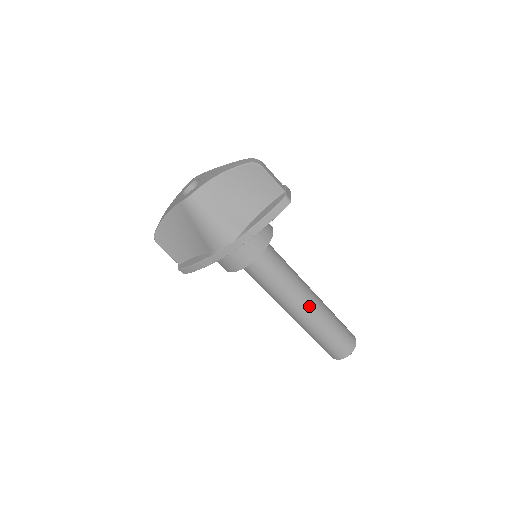
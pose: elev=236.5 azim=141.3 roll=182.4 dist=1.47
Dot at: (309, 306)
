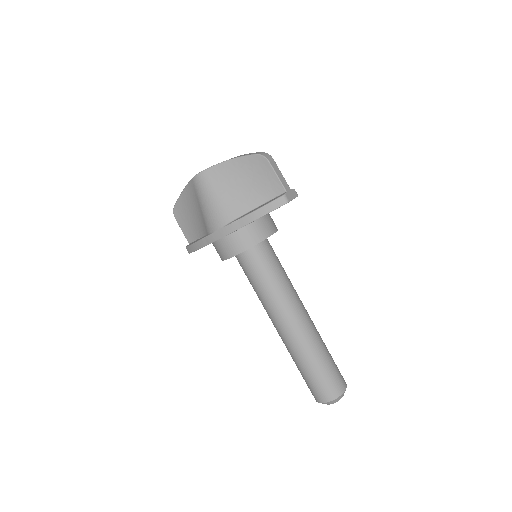
Dot at: (295, 326)
